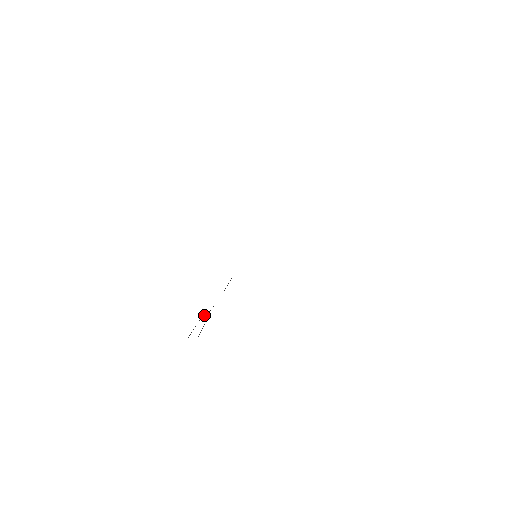
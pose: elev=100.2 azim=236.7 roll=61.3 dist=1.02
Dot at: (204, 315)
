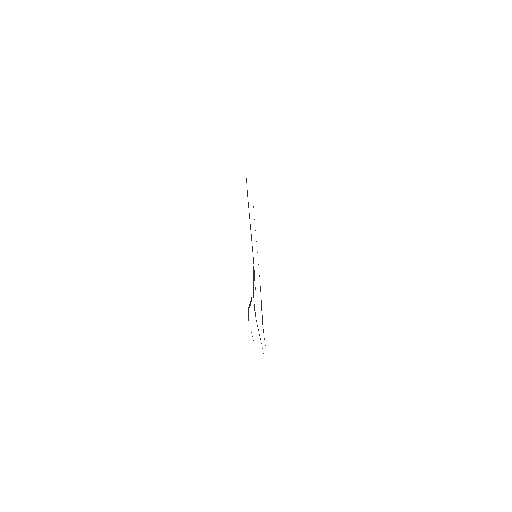
Dot at: (249, 305)
